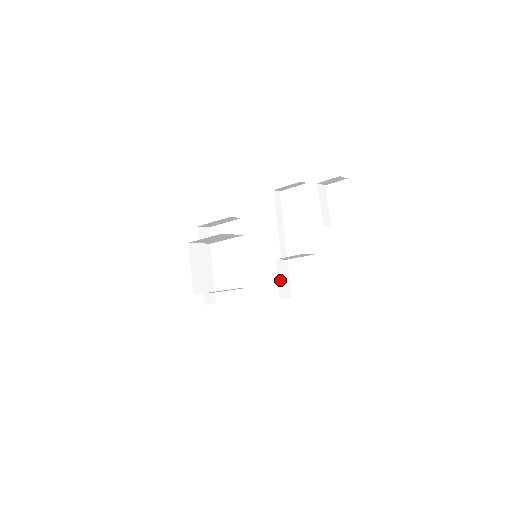
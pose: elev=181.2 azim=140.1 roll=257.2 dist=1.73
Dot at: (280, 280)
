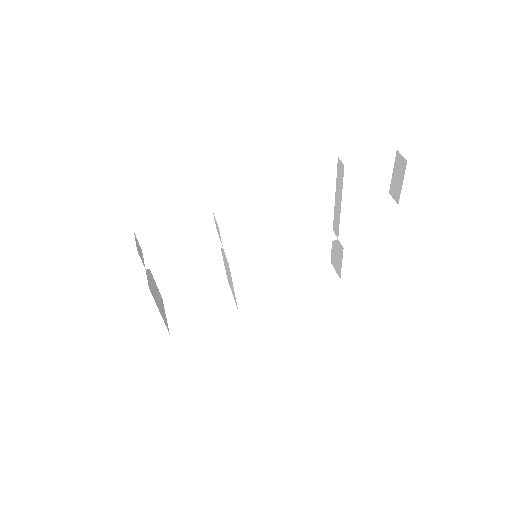
Dot at: occluded
